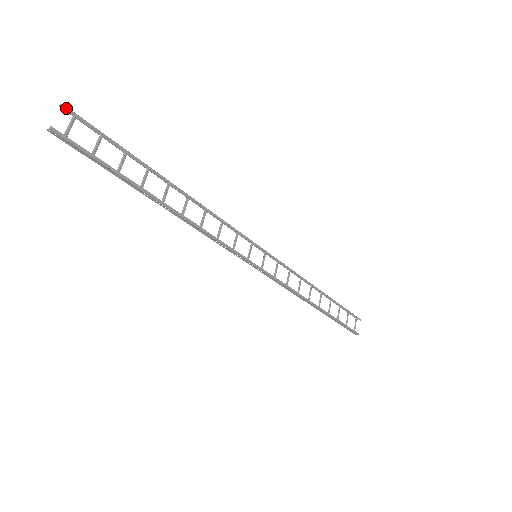
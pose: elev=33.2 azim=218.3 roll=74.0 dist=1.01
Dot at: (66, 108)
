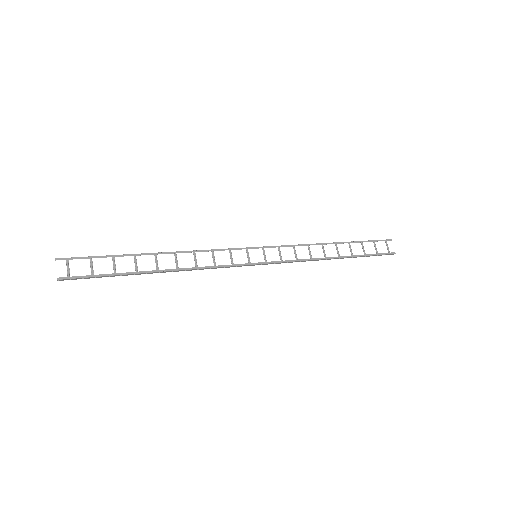
Dot at: (59, 259)
